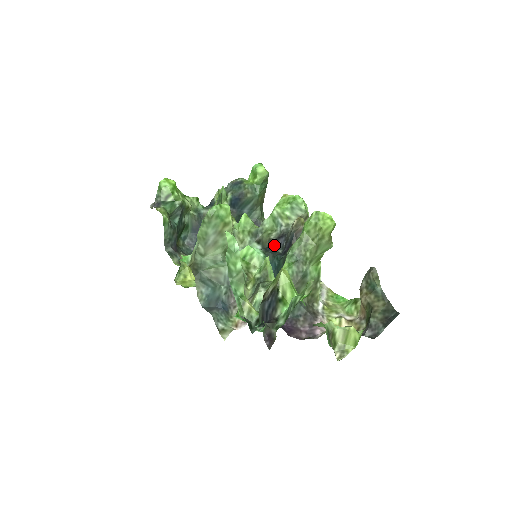
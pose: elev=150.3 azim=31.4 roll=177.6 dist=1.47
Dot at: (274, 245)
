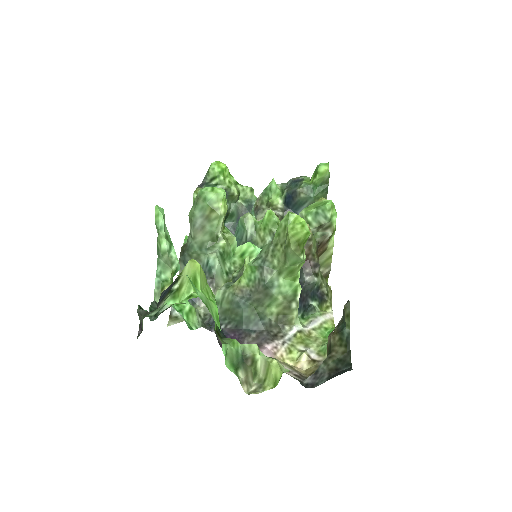
Dot at: occluded
